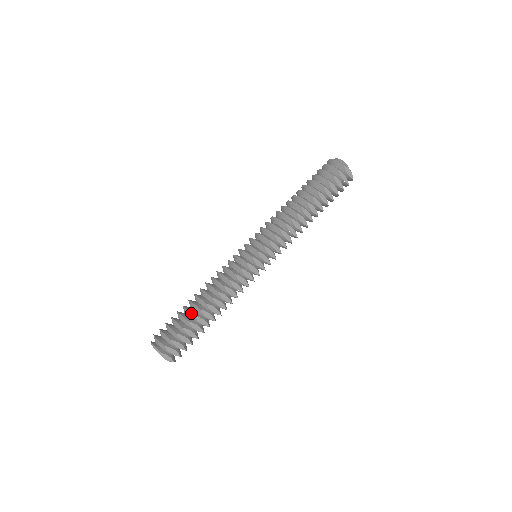
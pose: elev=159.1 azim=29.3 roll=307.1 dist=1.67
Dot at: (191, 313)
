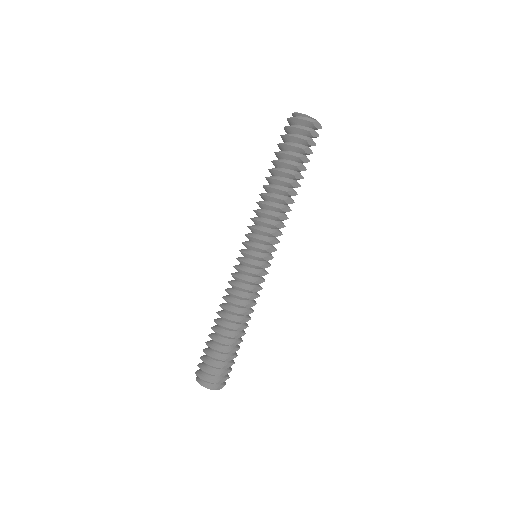
Dot at: (226, 345)
